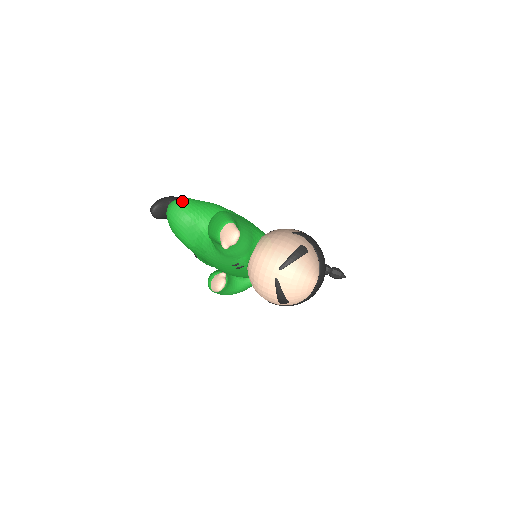
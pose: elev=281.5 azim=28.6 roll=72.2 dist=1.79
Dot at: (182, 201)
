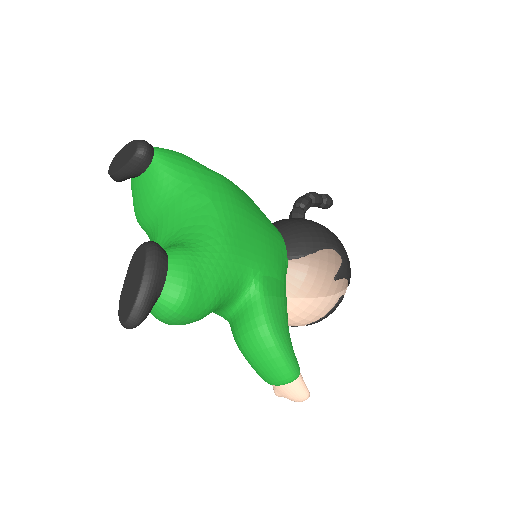
Dot at: (190, 304)
